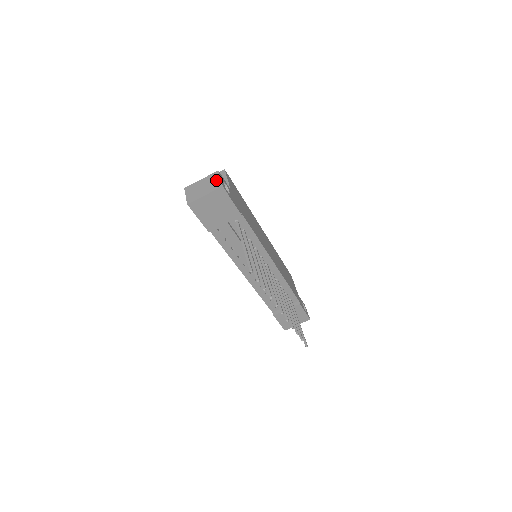
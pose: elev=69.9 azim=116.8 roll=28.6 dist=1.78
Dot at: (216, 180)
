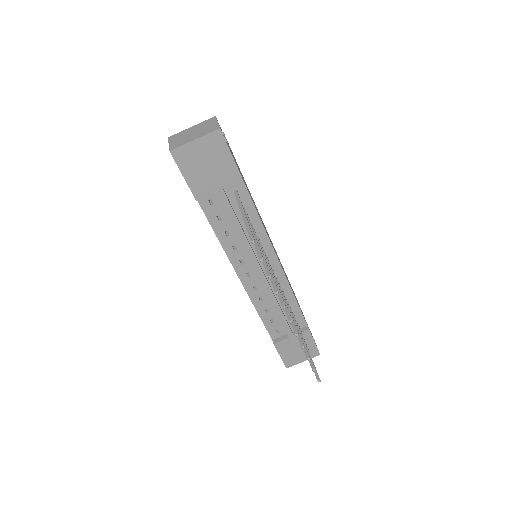
Dot at: (211, 124)
